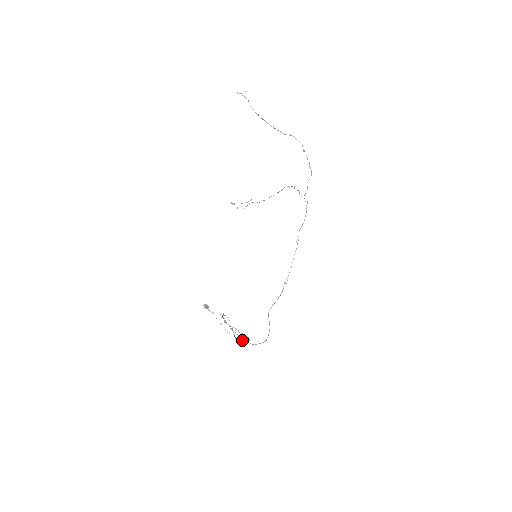
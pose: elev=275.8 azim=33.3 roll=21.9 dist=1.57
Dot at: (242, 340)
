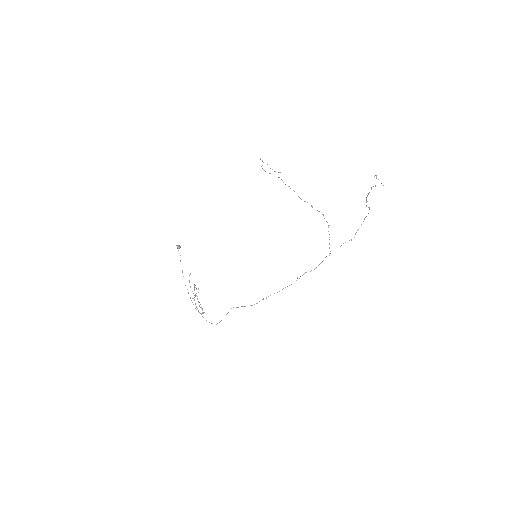
Dot at: (197, 308)
